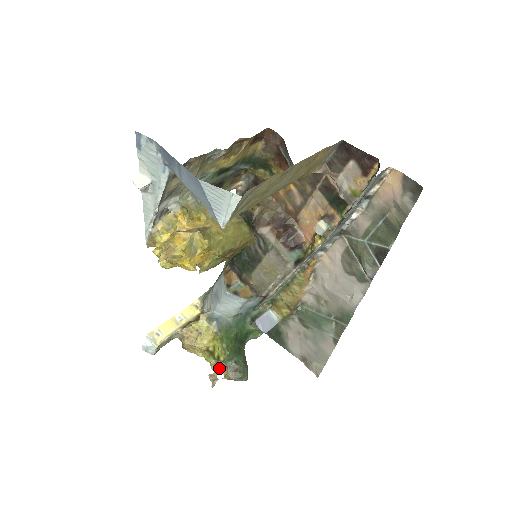
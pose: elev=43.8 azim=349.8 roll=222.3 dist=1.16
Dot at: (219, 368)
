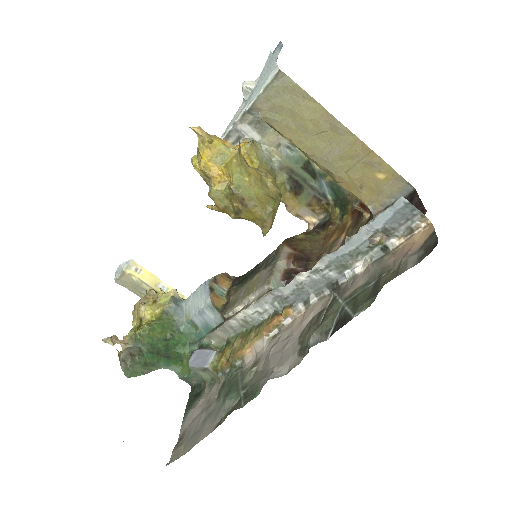
Dot at: (128, 343)
